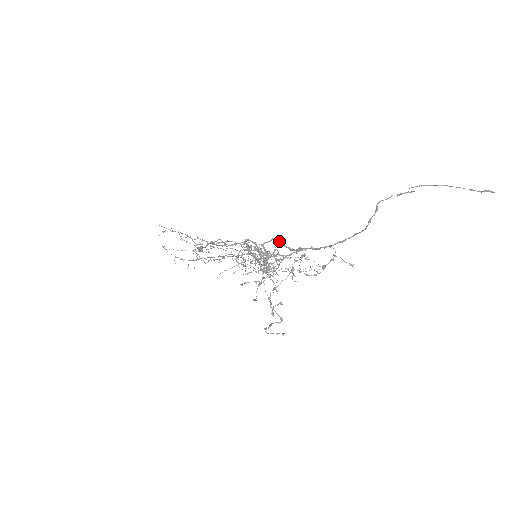
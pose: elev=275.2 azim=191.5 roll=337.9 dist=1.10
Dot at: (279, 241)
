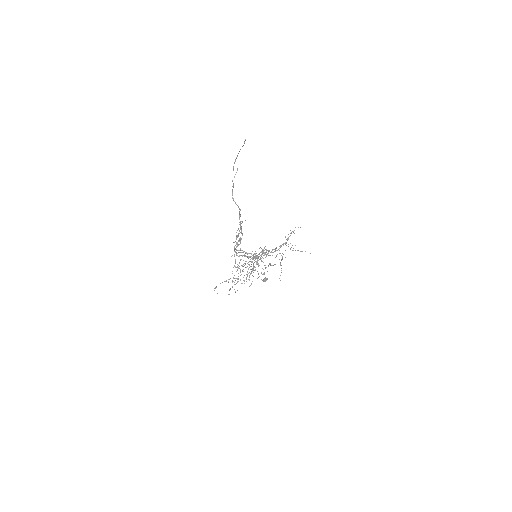
Dot at: (238, 241)
